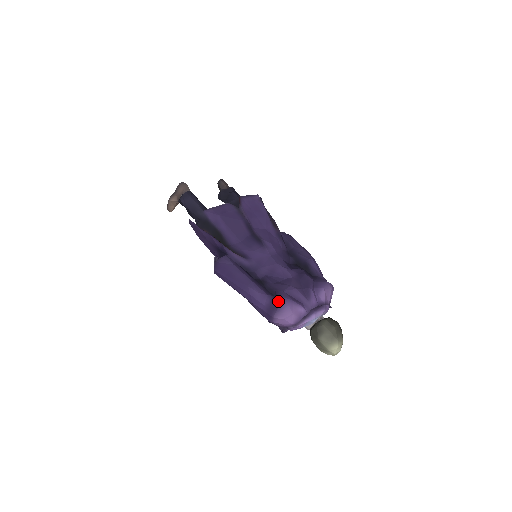
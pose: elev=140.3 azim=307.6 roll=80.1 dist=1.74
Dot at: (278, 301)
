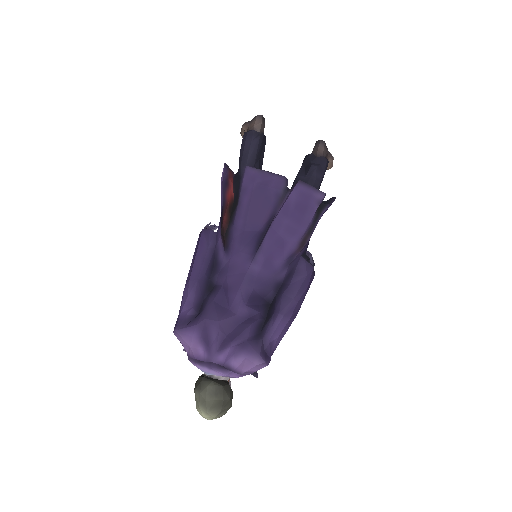
Dot at: (190, 323)
